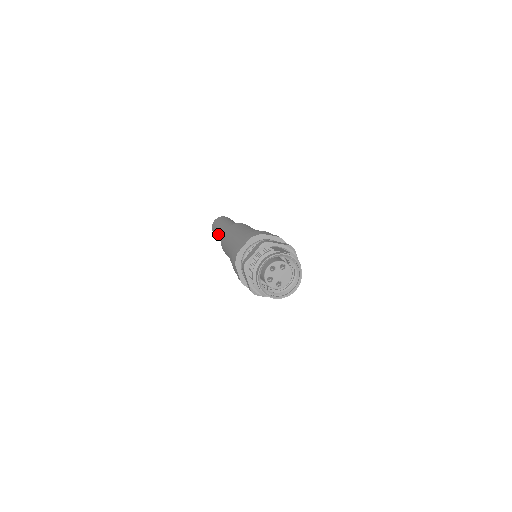
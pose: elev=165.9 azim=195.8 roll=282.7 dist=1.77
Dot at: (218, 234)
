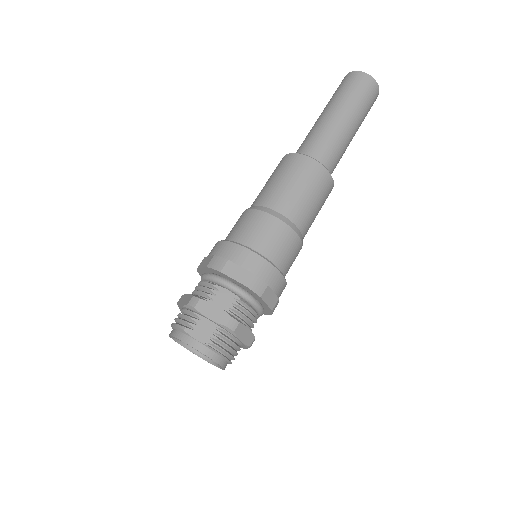
Dot at: occluded
